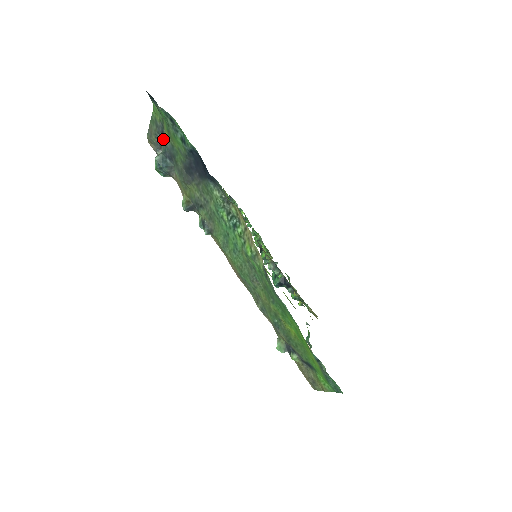
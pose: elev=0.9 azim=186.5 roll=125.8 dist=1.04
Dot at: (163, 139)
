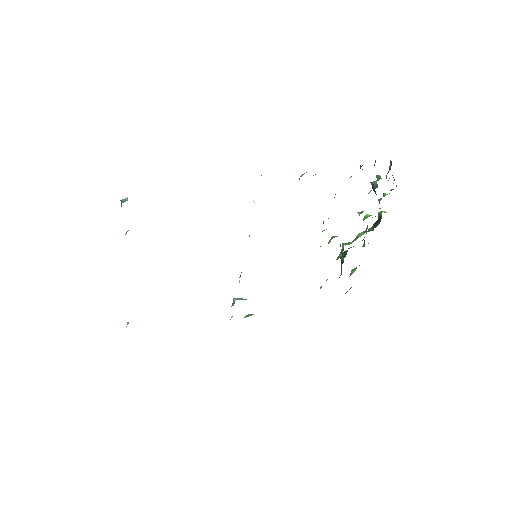
Dot at: occluded
